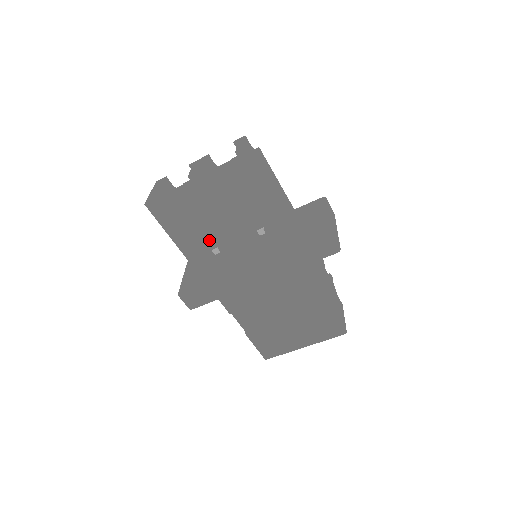
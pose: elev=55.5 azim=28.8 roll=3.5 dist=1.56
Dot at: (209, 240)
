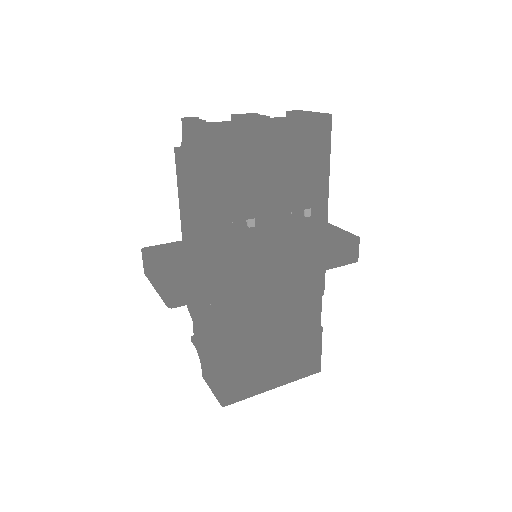
Dot at: (252, 205)
